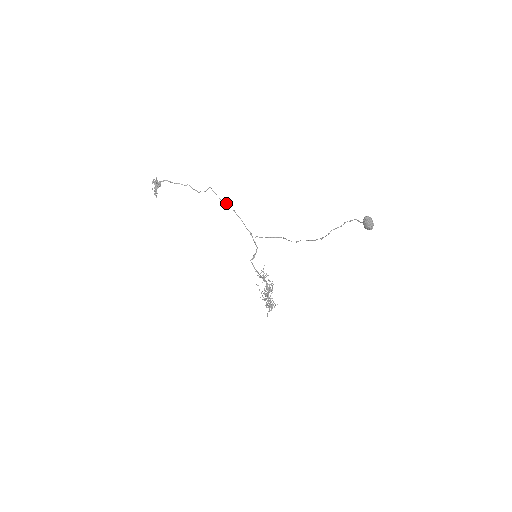
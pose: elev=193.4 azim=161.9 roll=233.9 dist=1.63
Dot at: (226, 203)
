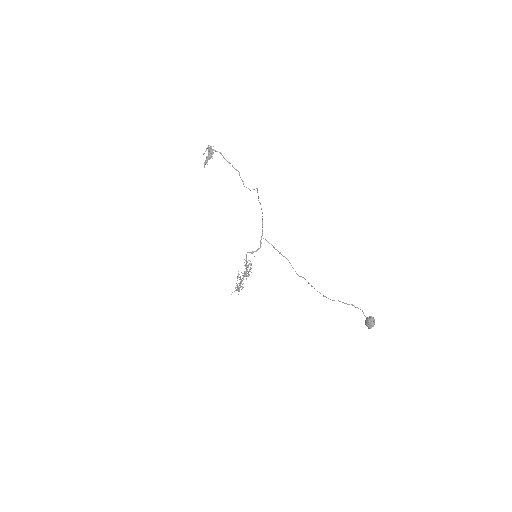
Dot at: occluded
